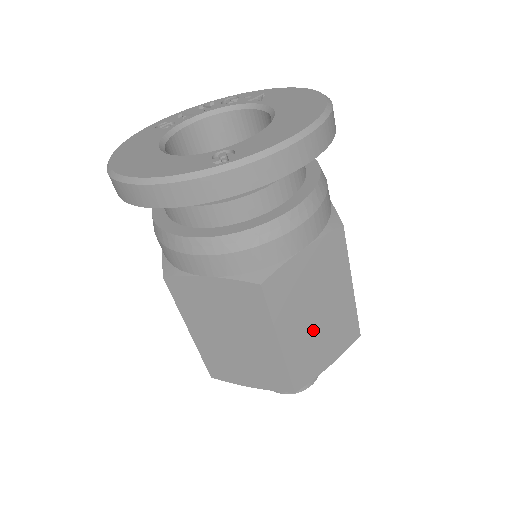
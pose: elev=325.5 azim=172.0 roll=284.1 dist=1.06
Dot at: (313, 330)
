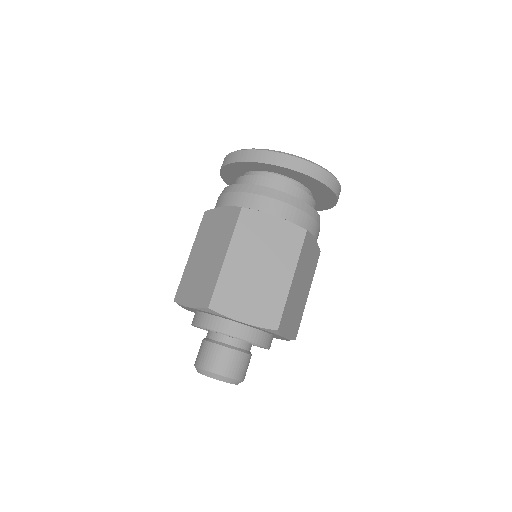
Dot at: (250, 276)
